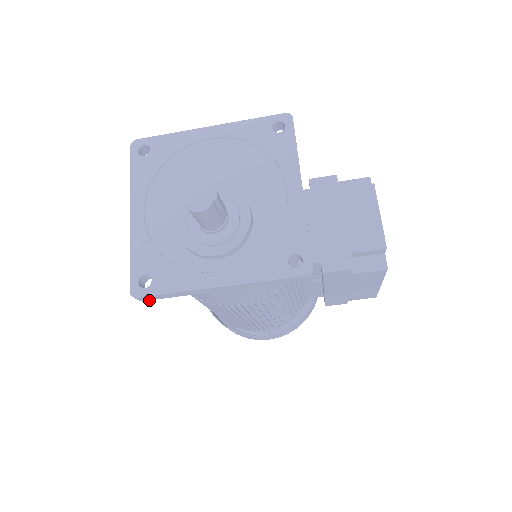
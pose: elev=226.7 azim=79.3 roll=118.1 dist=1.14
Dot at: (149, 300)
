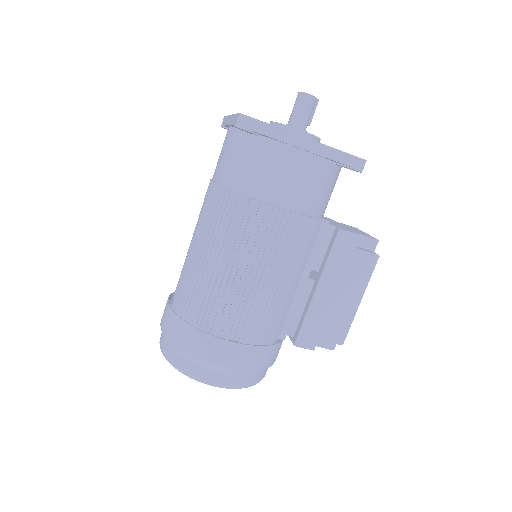
Dot at: (246, 129)
